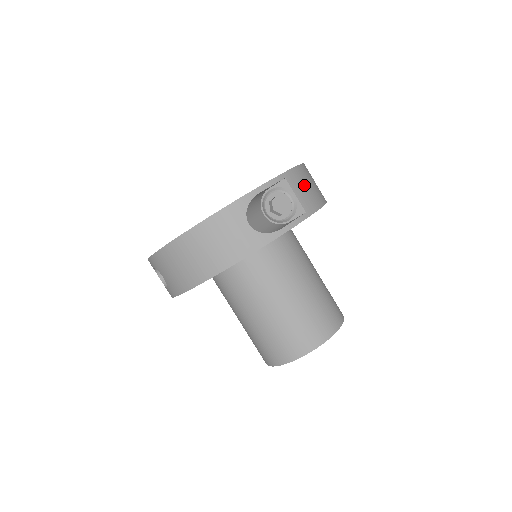
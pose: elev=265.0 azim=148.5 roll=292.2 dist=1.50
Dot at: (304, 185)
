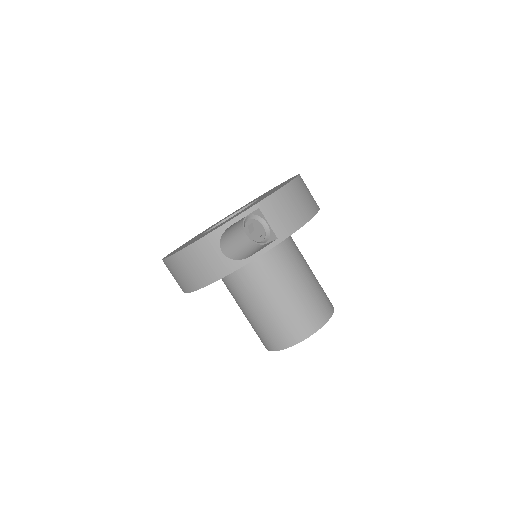
Dot at: (281, 210)
